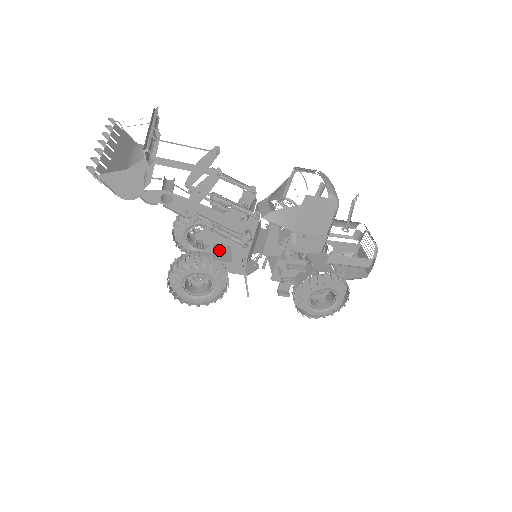
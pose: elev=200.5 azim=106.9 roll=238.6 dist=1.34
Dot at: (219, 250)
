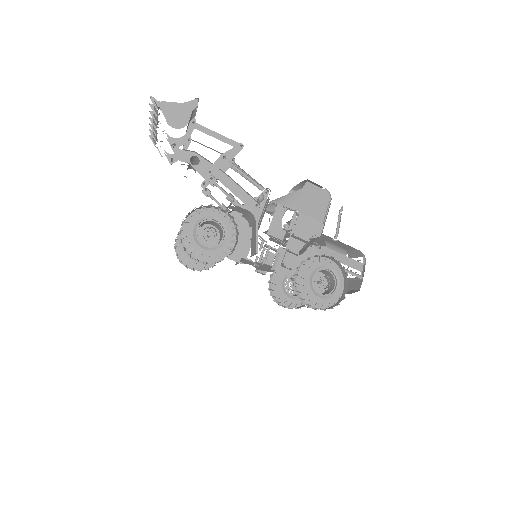
Dot at: occluded
